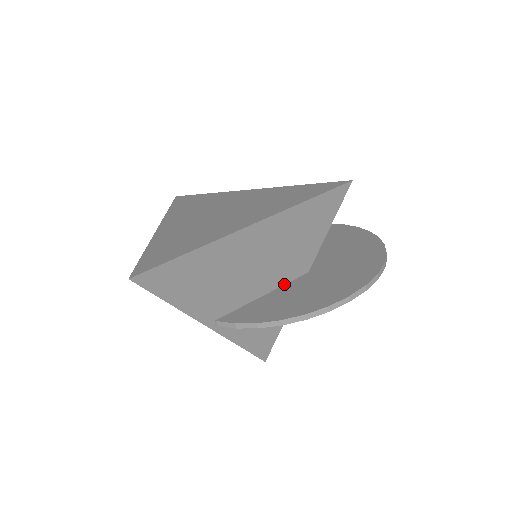
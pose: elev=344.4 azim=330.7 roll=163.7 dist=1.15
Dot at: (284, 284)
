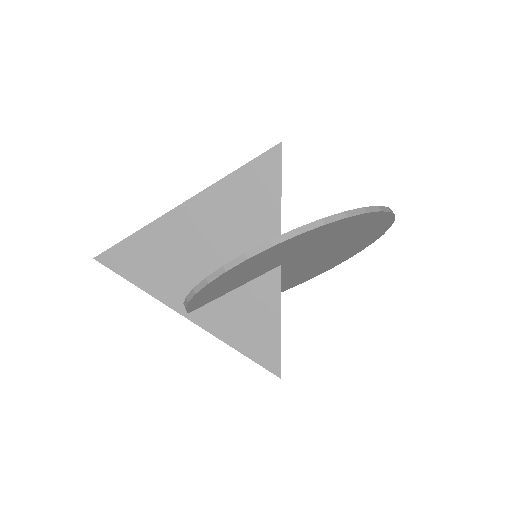
Dot at: occluded
